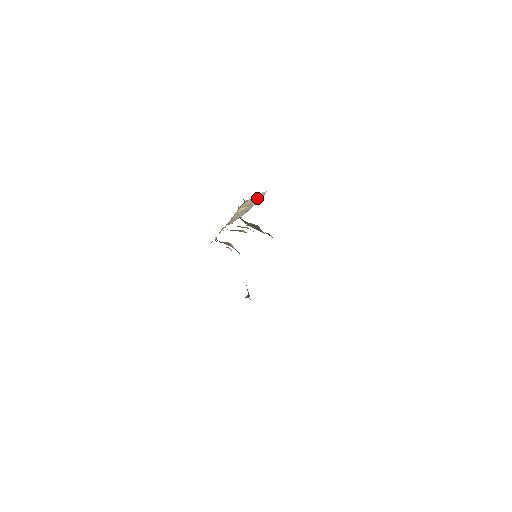
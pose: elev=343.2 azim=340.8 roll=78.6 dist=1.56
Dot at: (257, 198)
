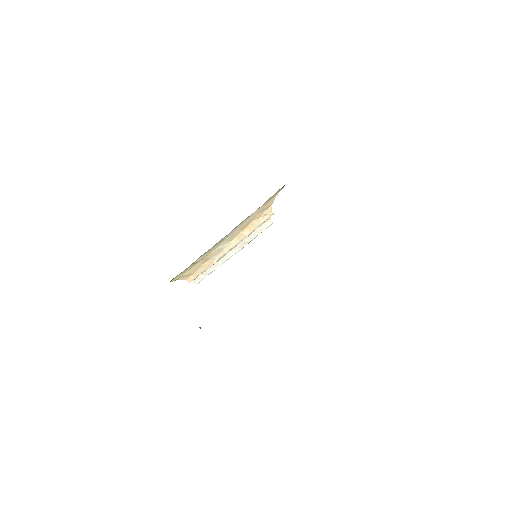
Dot at: (258, 231)
